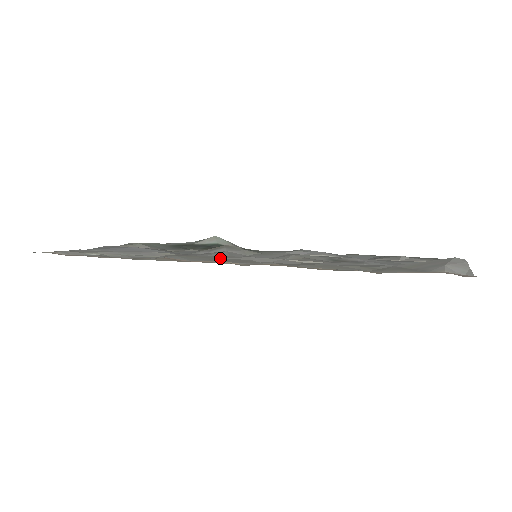
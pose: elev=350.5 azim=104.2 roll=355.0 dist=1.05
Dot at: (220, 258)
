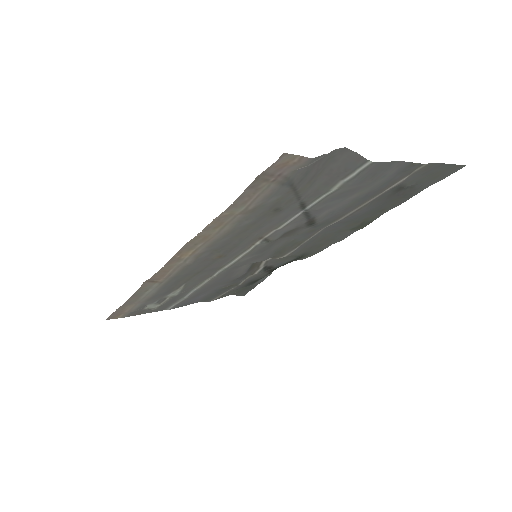
Dot at: (205, 268)
